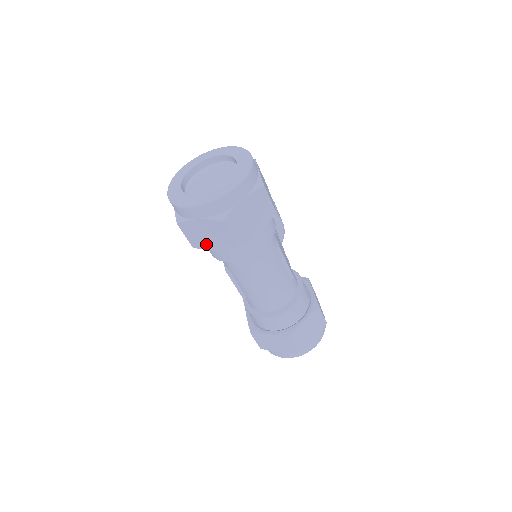
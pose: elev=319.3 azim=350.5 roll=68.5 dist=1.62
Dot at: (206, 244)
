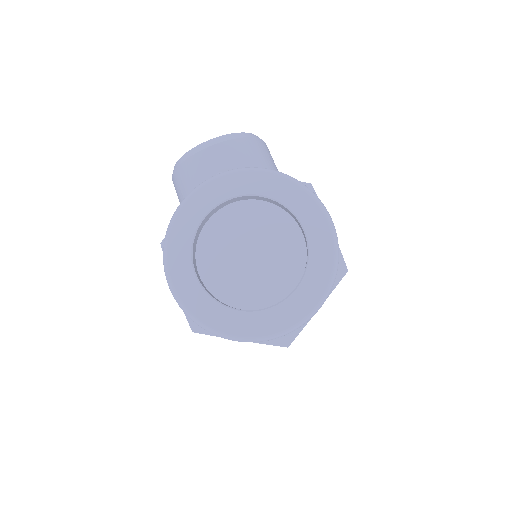
Dot at: occluded
